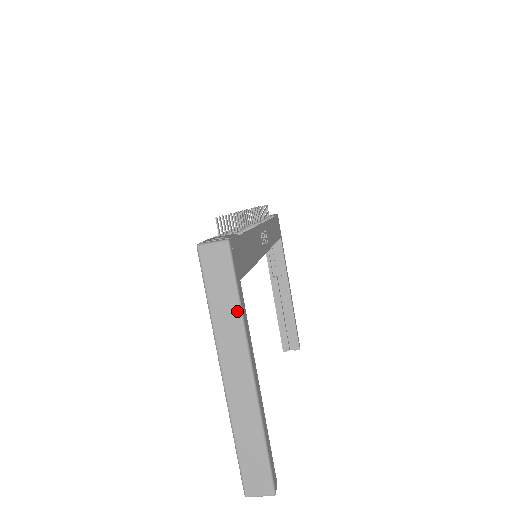
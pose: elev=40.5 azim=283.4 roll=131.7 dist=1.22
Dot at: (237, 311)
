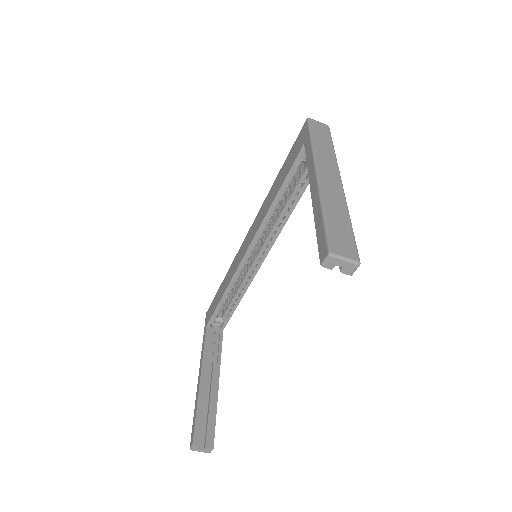
Dot at: (333, 151)
